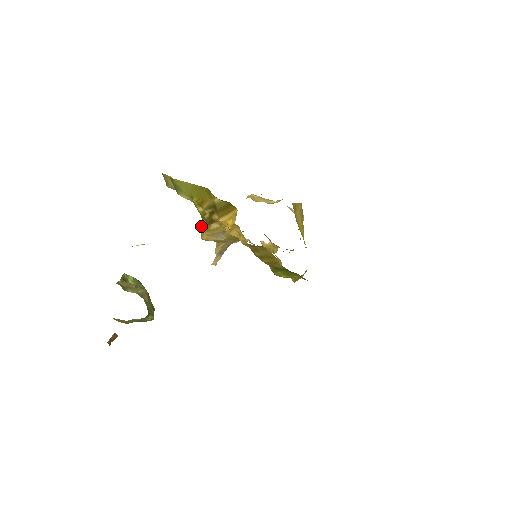
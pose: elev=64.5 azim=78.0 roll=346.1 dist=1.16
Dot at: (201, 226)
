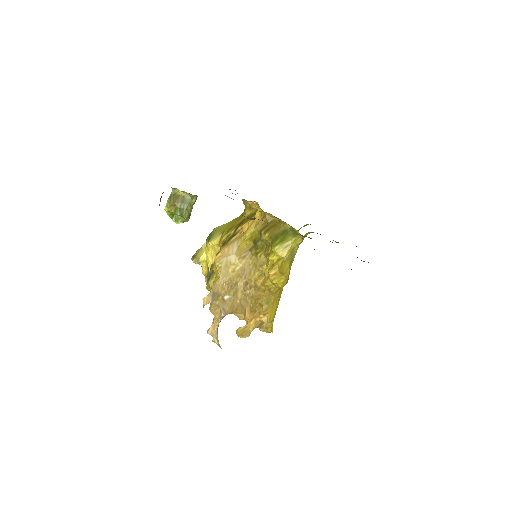
Dot at: (218, 252)
